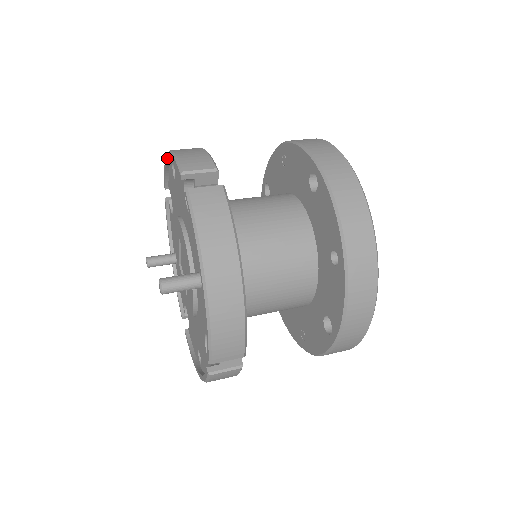
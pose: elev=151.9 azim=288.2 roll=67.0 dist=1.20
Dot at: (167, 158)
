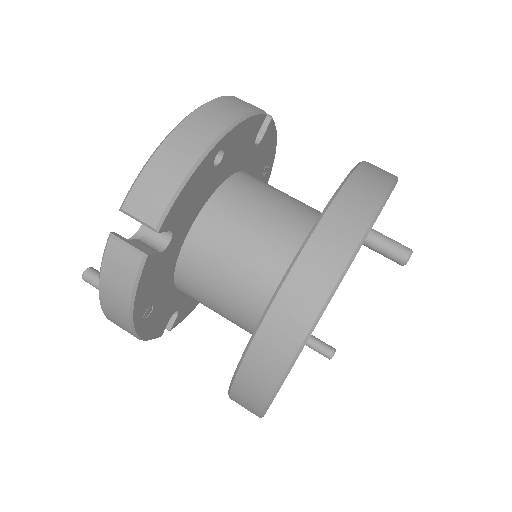
Dot at: occluded
